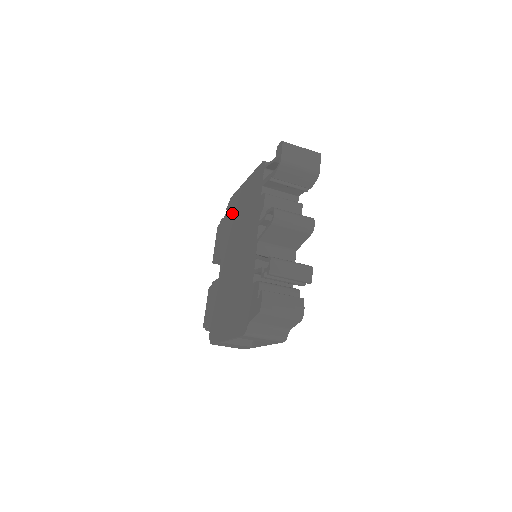
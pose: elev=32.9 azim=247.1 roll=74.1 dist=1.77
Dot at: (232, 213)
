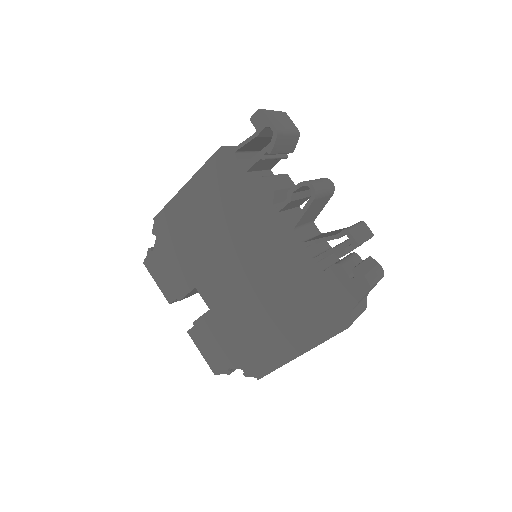
Dot at: (179, 231)
